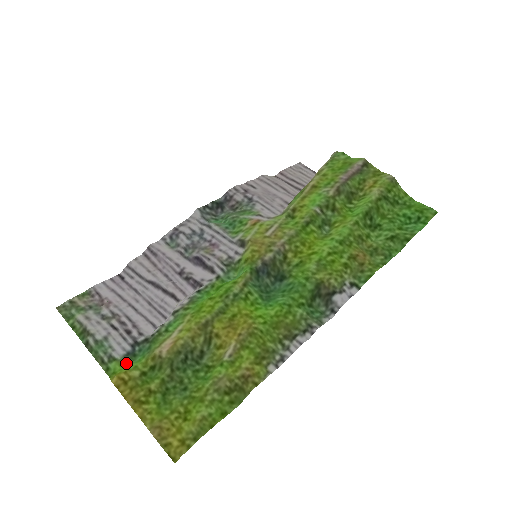
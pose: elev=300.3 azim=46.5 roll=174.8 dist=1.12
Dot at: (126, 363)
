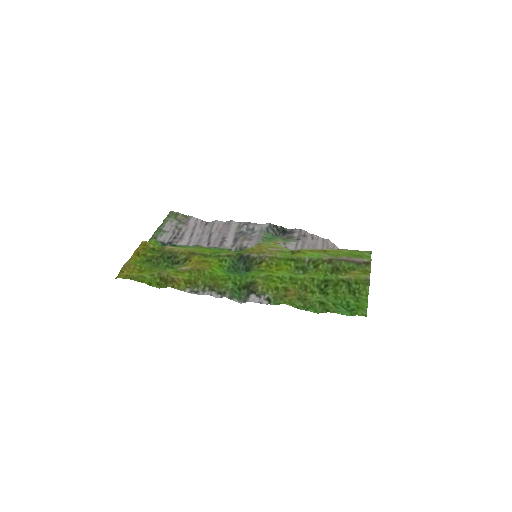
Dot at: (157, 244)
